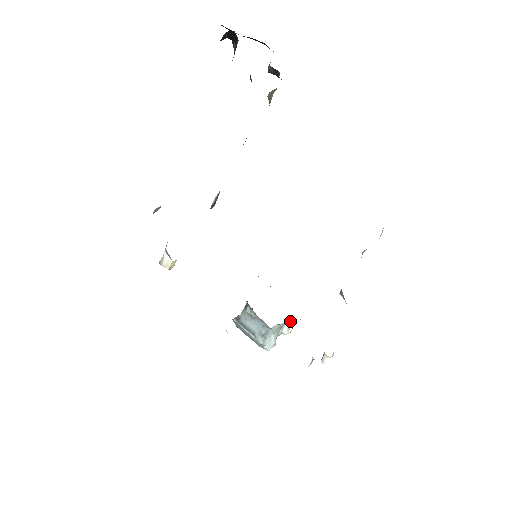
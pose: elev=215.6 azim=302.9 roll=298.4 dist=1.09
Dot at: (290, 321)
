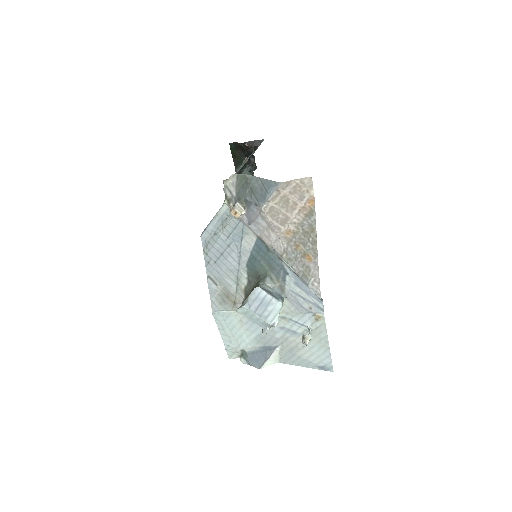
Dot at: occluded
